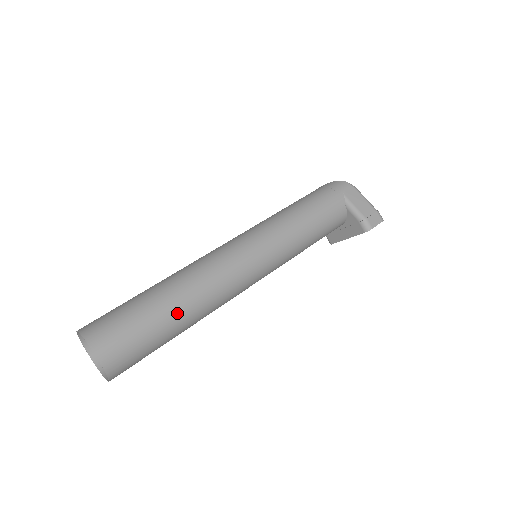
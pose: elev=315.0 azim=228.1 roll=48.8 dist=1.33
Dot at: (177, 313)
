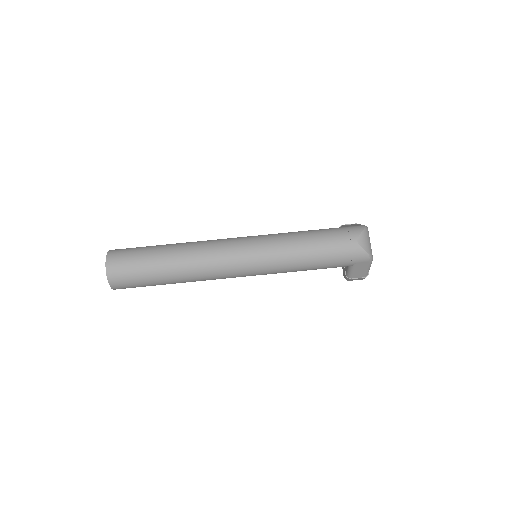
Dot at: occluded
